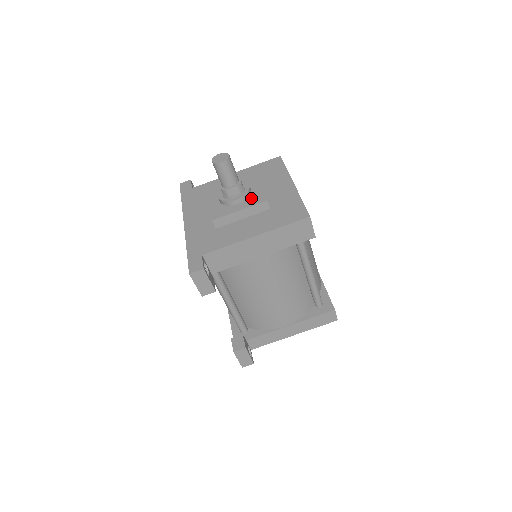
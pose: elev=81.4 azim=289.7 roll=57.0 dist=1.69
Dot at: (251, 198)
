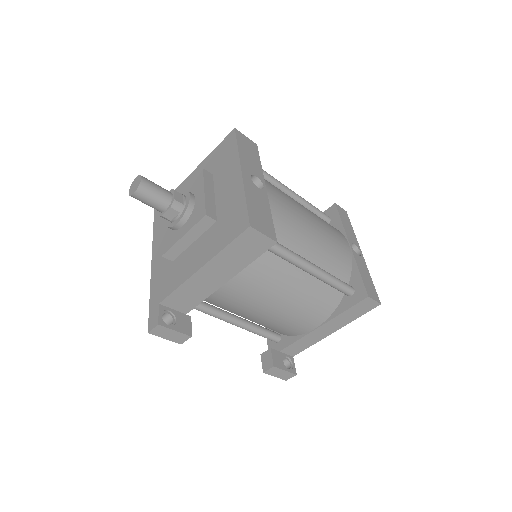
Dot at: (193, 214)
